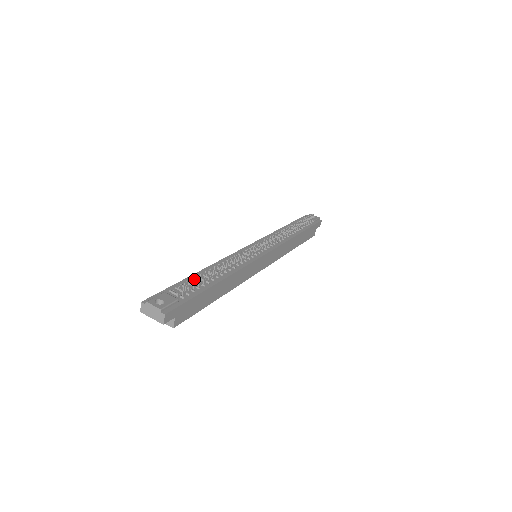
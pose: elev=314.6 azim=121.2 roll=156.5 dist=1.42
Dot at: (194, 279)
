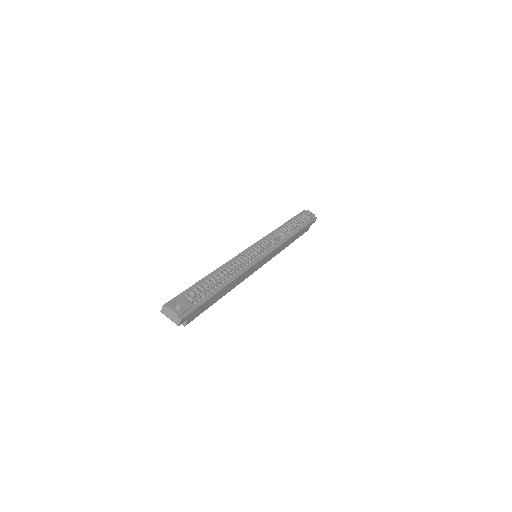
Dot at: (205, 283)
